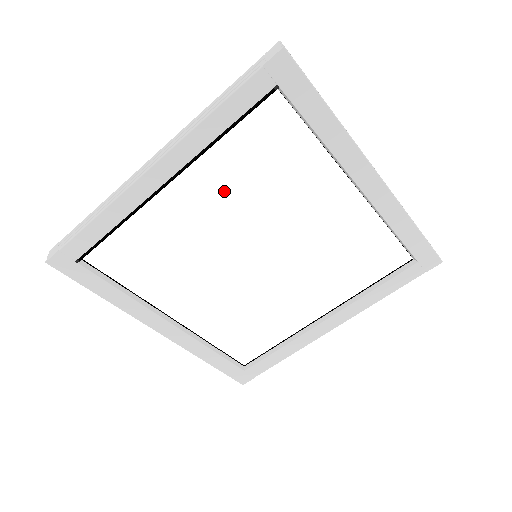
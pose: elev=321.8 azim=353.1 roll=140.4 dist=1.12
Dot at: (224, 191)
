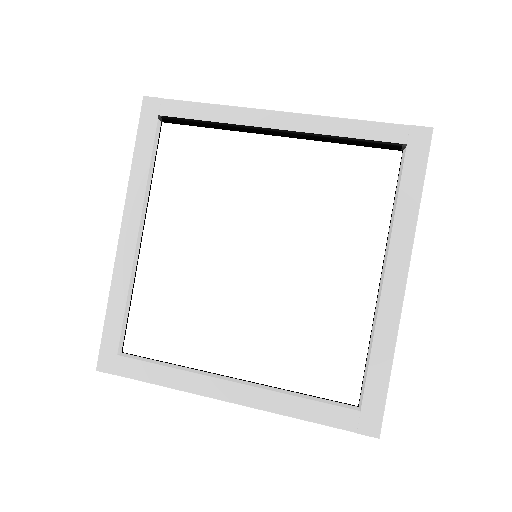
Dot at: (298, 179)
